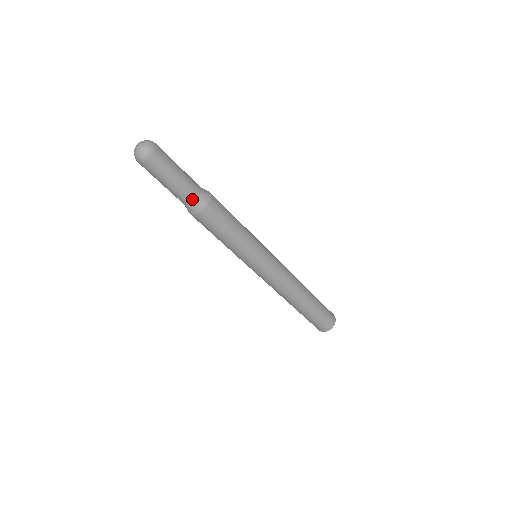
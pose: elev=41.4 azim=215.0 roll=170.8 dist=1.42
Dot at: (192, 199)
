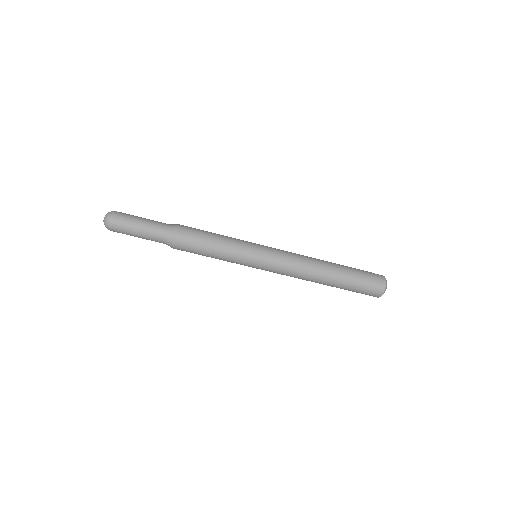
Dot at: (162, 242)
